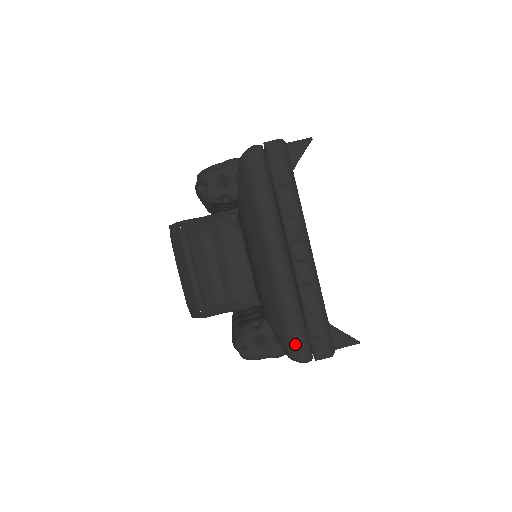
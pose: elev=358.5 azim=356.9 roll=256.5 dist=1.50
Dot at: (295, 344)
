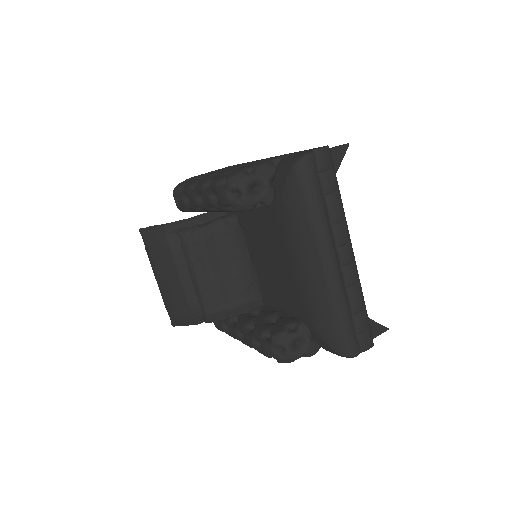
Dot at: (348, 342)
